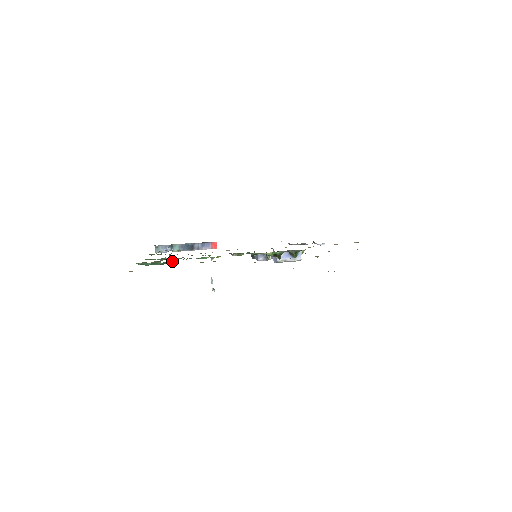
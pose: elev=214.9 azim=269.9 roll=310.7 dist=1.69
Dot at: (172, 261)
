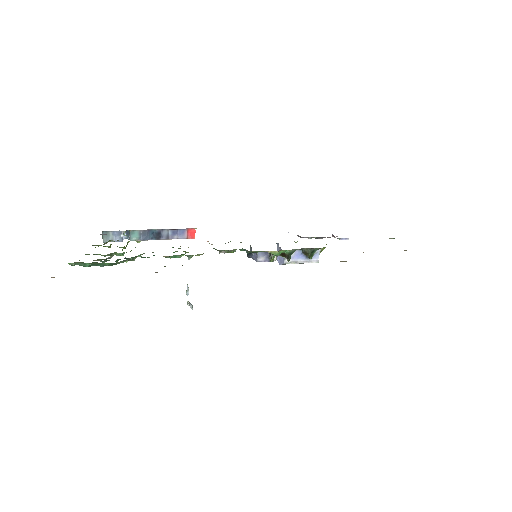
Dot at: (126, 261)
